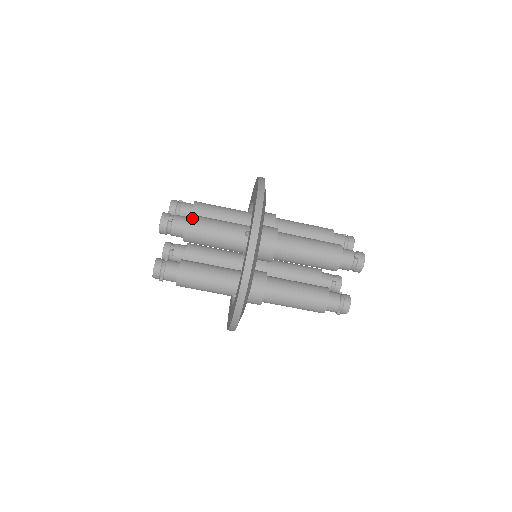
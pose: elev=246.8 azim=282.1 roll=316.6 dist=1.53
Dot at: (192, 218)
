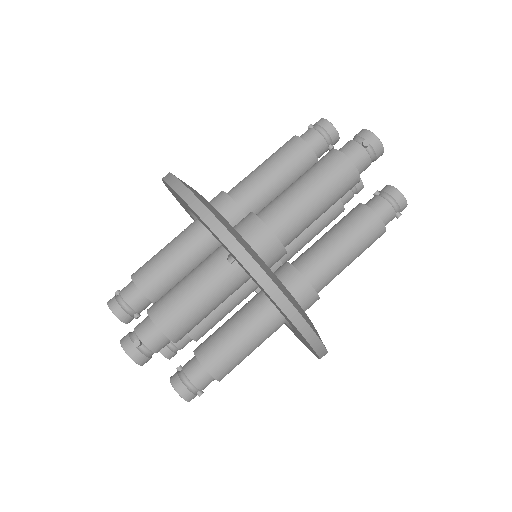
Dot at: (157, 314)
